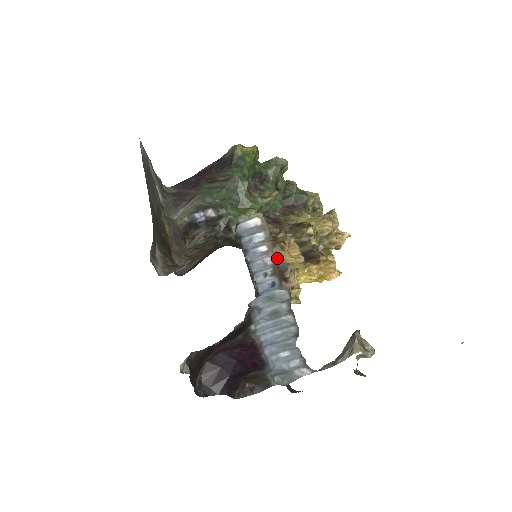
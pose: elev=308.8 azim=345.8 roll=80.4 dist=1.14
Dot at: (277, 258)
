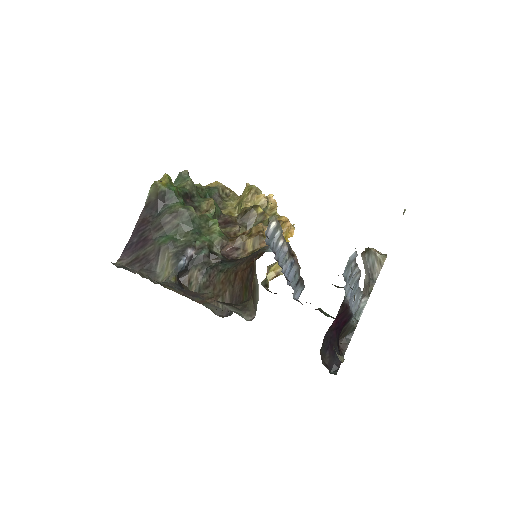
Dot at: occluded
